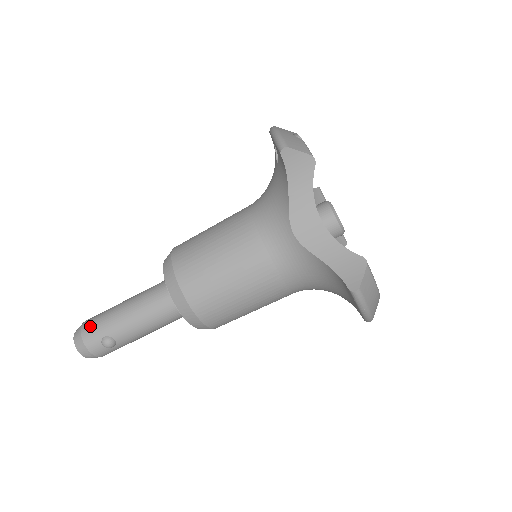
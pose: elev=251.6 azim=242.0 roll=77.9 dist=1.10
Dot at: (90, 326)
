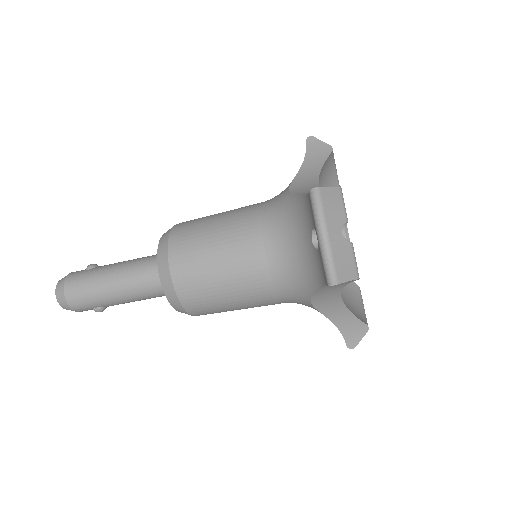
Dot at: (77, 299)
